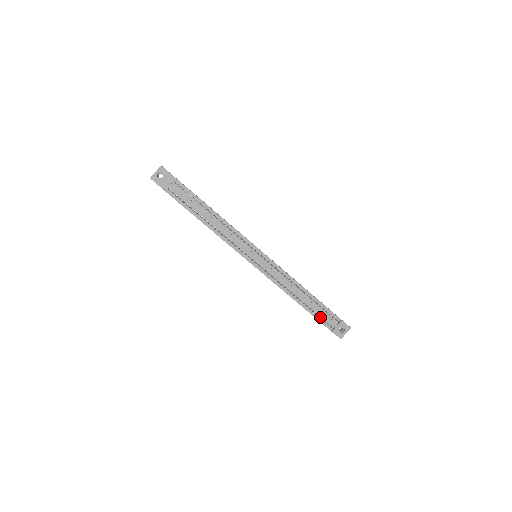
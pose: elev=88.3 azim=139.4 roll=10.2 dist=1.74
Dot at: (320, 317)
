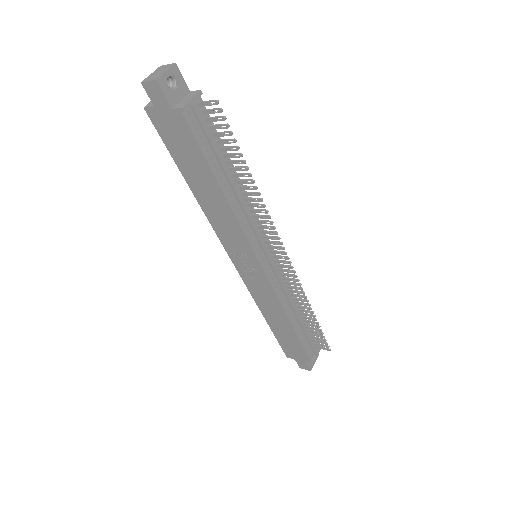
Dot at: (306, 344)
